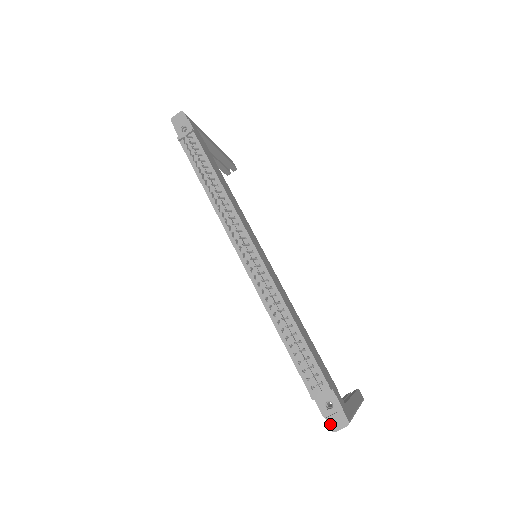
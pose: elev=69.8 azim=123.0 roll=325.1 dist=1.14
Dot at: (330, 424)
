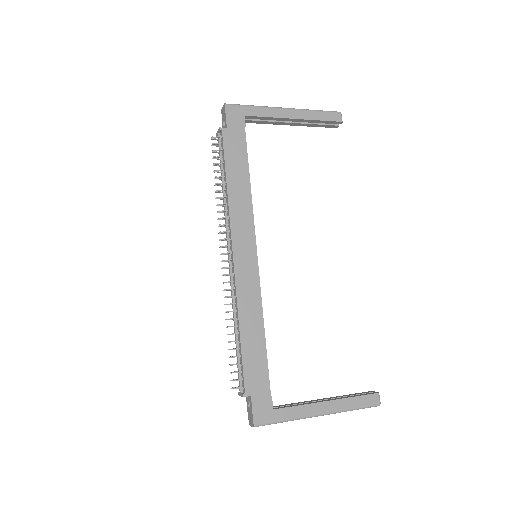
Dot at: (249, 418)
